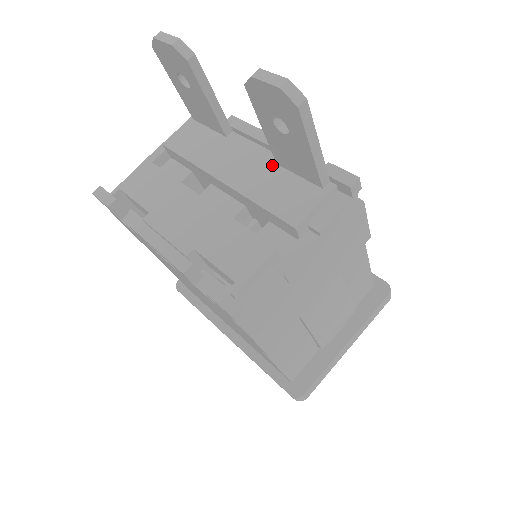
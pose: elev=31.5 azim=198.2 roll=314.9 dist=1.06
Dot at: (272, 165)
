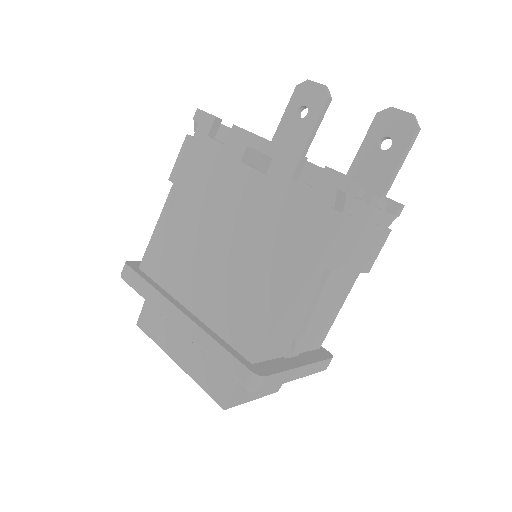
Dot at: occluded
